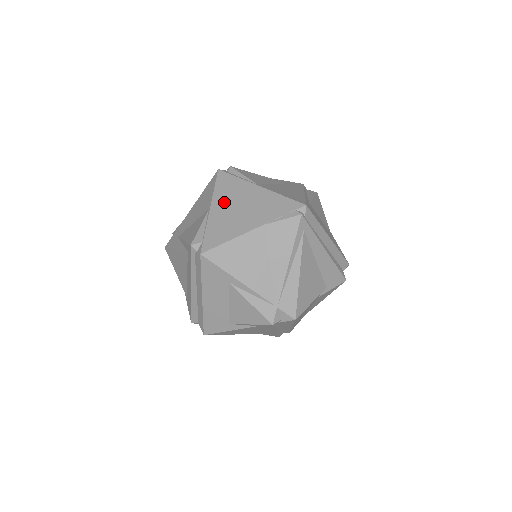
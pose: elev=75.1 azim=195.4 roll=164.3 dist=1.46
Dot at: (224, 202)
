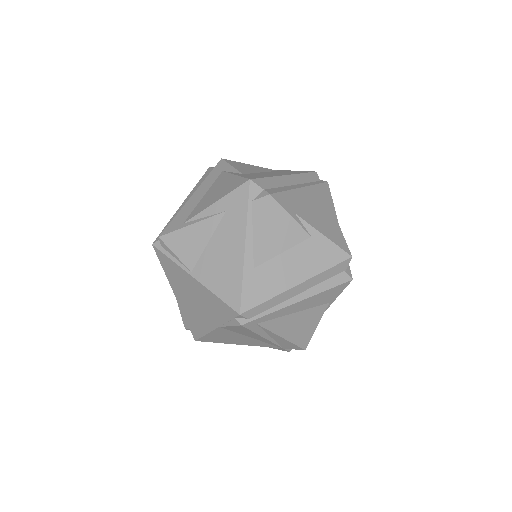
Dot at: (179, 291)
